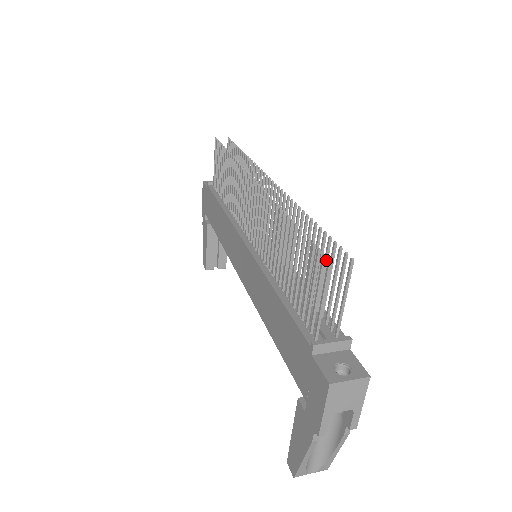
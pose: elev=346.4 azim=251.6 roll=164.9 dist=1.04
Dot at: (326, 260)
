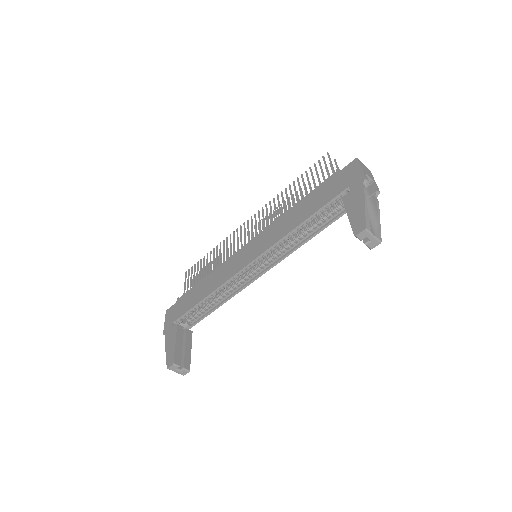
Dot at: occluded
